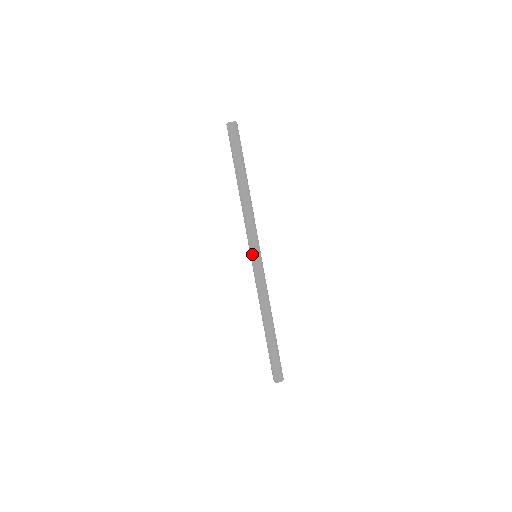
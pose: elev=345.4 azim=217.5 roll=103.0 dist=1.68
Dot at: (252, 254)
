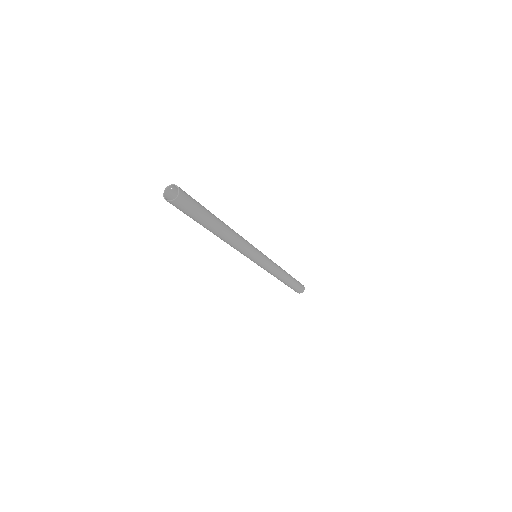
Dot at: (257, 261)
